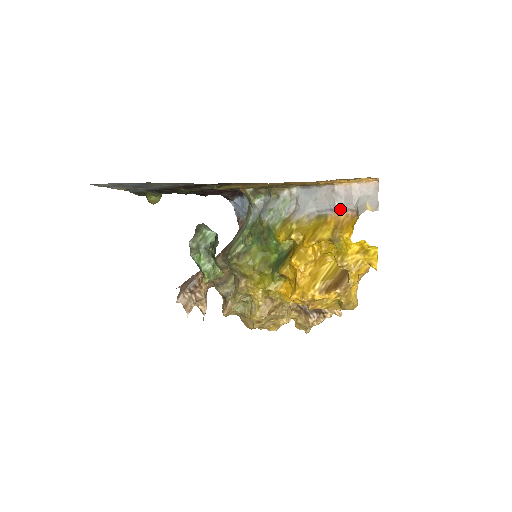
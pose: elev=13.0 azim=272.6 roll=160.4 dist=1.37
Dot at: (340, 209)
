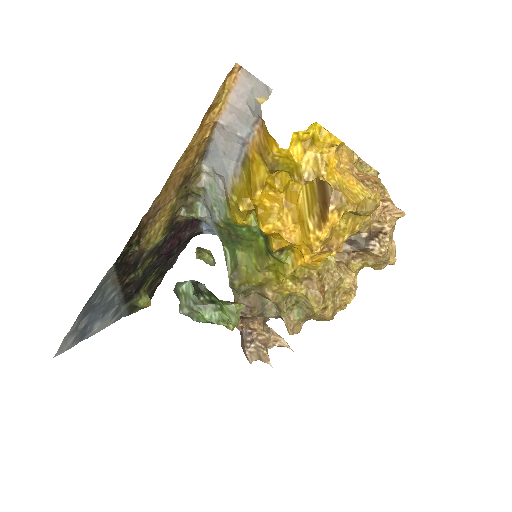
Dot at: (247, 135)
